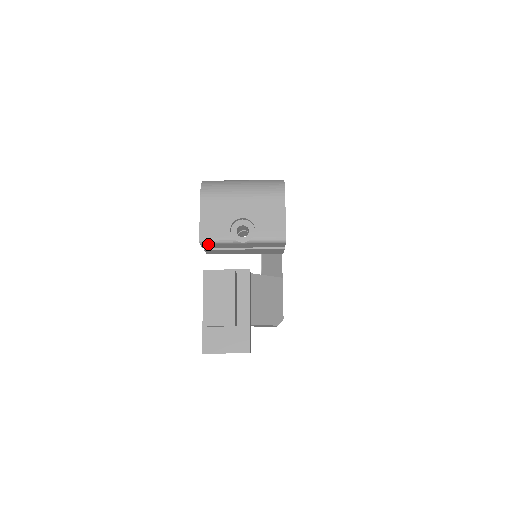
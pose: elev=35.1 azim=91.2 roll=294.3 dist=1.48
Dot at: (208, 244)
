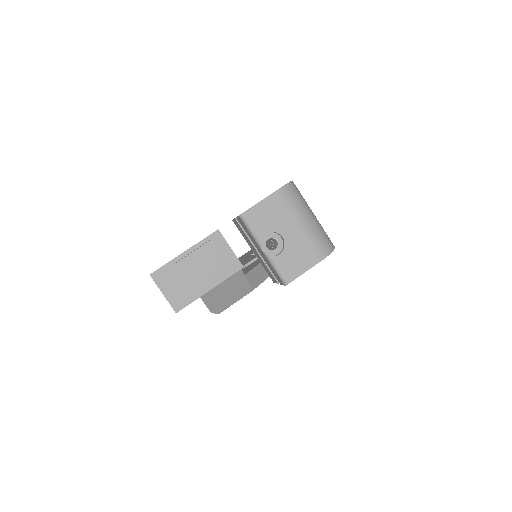
Dot at: (243, 222)
